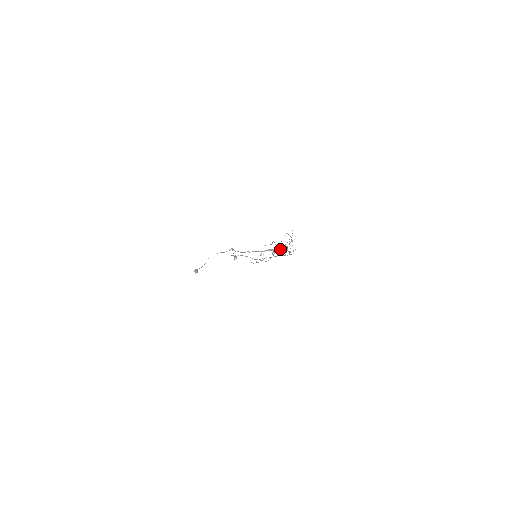
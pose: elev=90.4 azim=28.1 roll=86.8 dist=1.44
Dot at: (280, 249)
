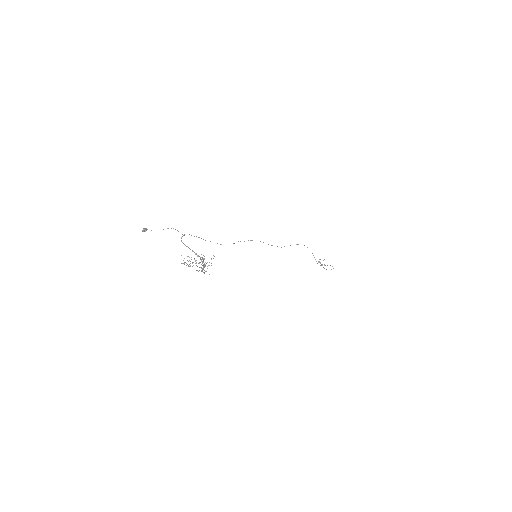
Dot at: (203, 264)
